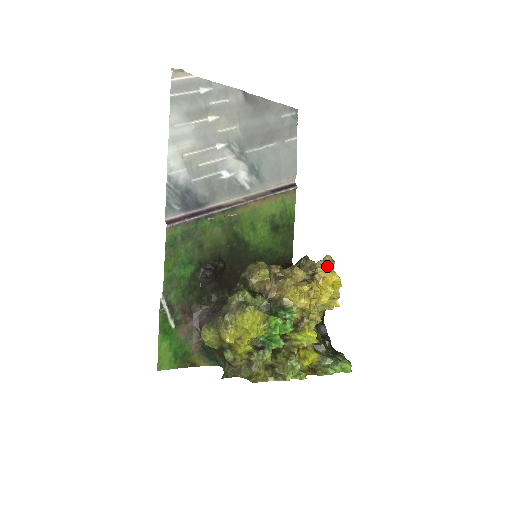
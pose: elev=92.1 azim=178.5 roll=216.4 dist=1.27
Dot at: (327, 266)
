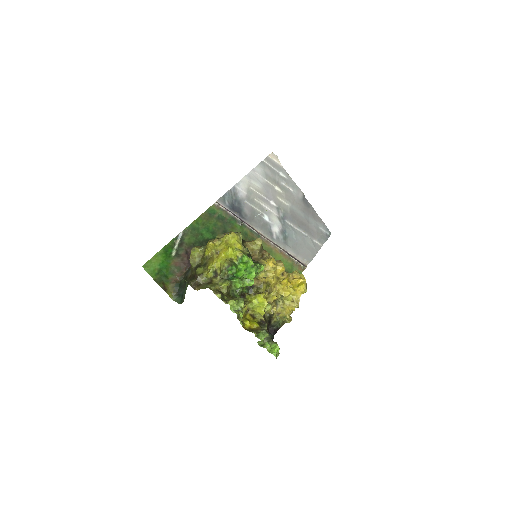
Dot at: (301, 274)
